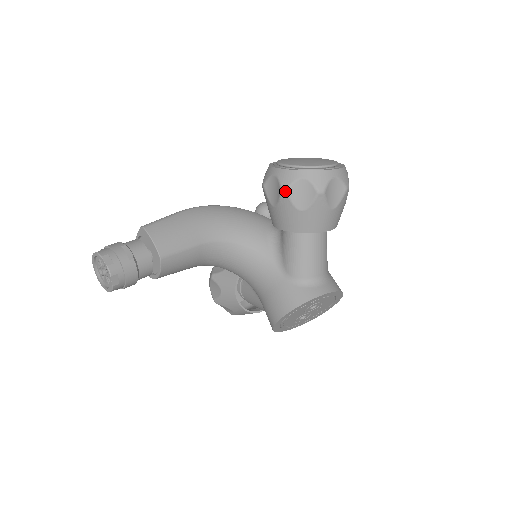
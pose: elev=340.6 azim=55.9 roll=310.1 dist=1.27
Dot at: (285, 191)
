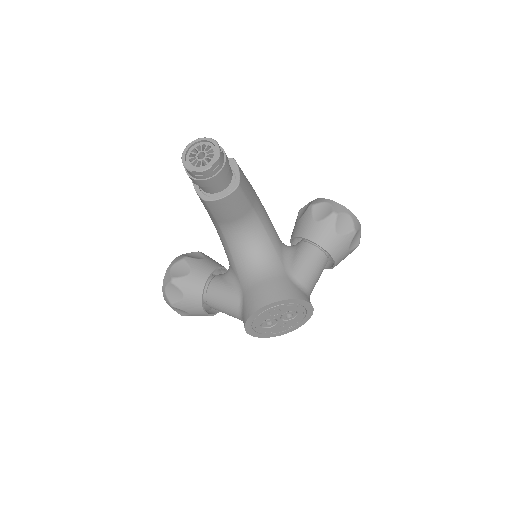
Dot at: (336, 214)
